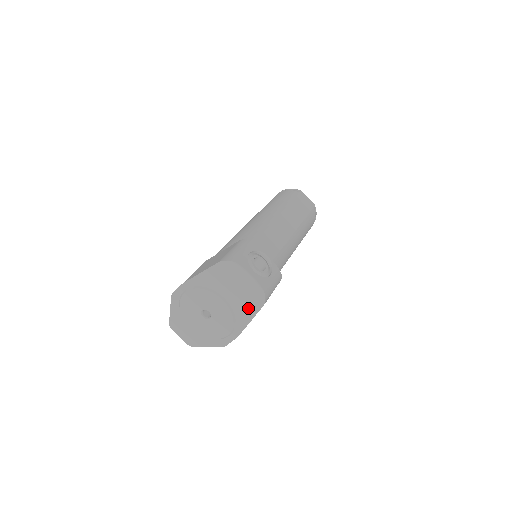
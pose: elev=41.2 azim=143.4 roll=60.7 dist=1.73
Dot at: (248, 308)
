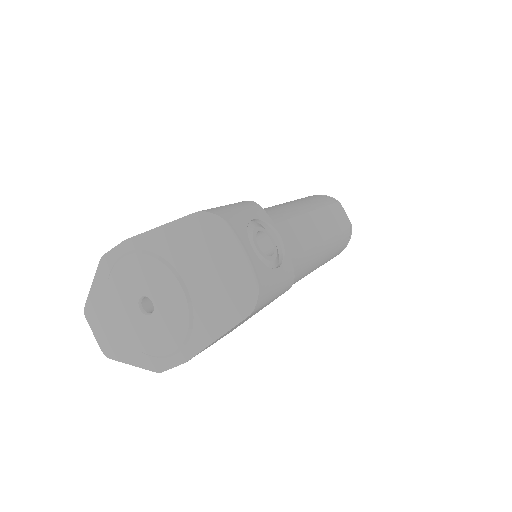
Dot at: (221, 313)
